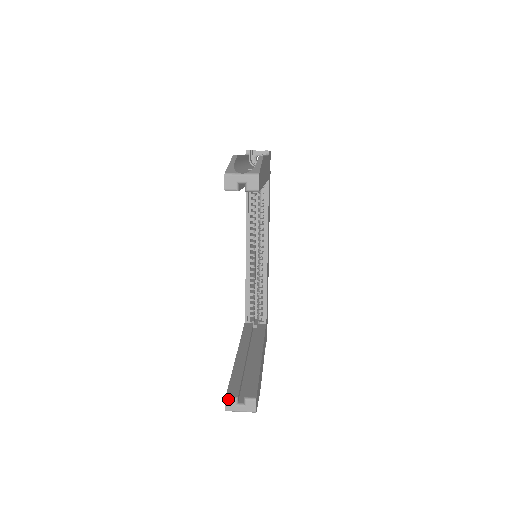
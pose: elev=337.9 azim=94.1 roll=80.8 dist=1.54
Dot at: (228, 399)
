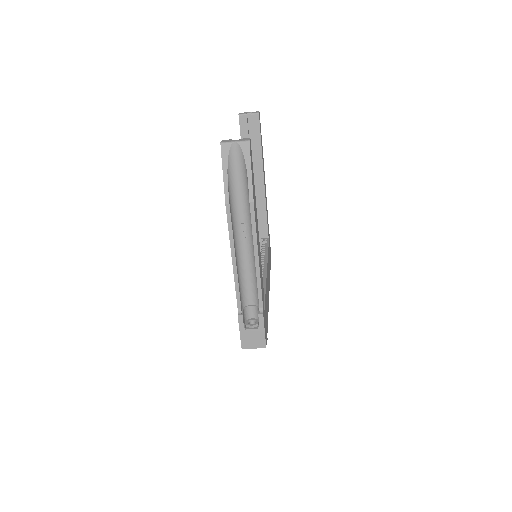
Dot at: (224, 140)
